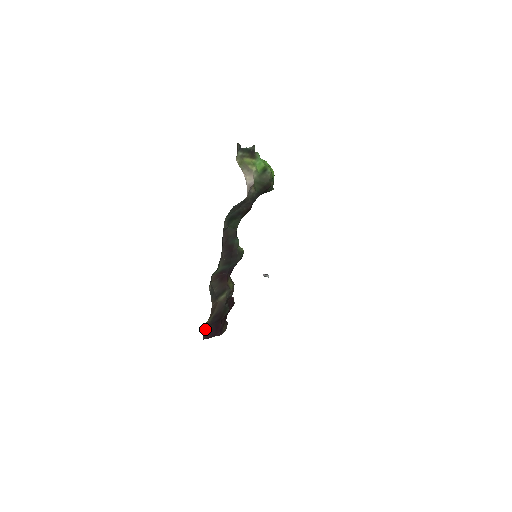
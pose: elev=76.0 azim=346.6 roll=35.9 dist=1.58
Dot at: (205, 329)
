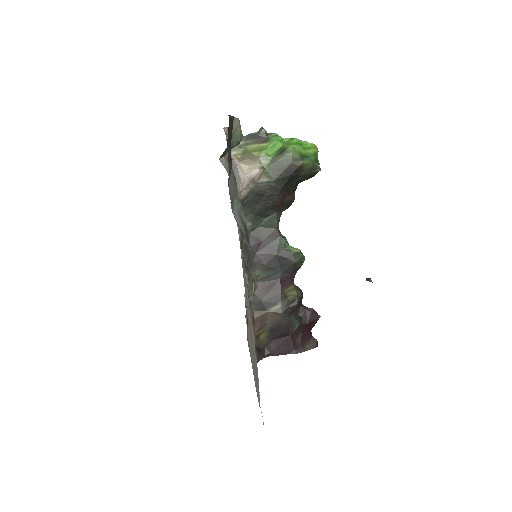
Dot at: (267, 344)
